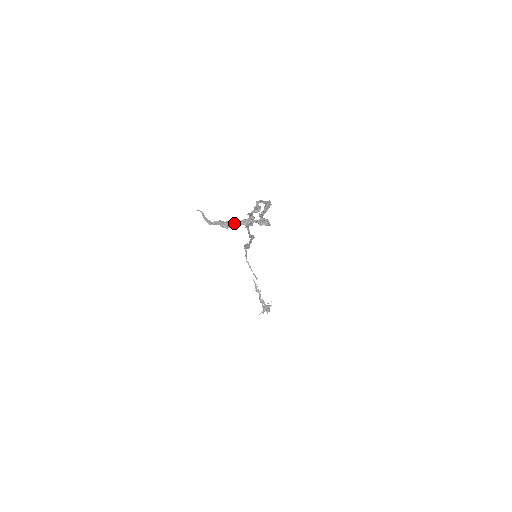
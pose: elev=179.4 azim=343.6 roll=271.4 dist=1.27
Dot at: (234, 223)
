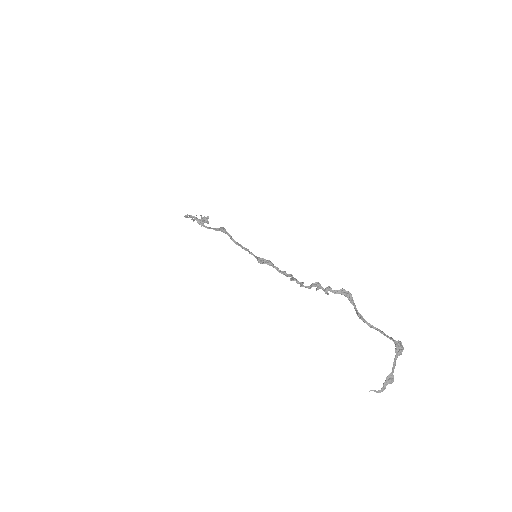
Dot at: occluded
